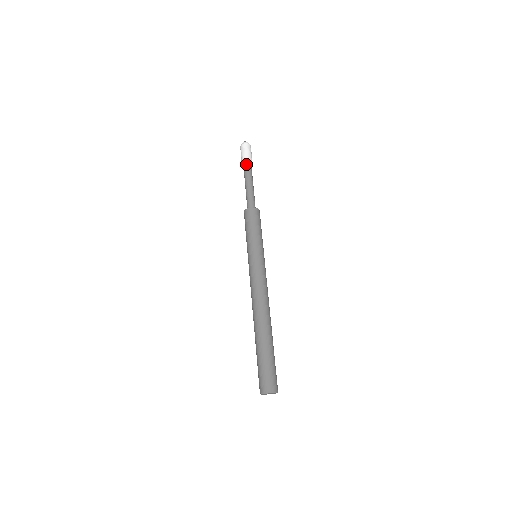
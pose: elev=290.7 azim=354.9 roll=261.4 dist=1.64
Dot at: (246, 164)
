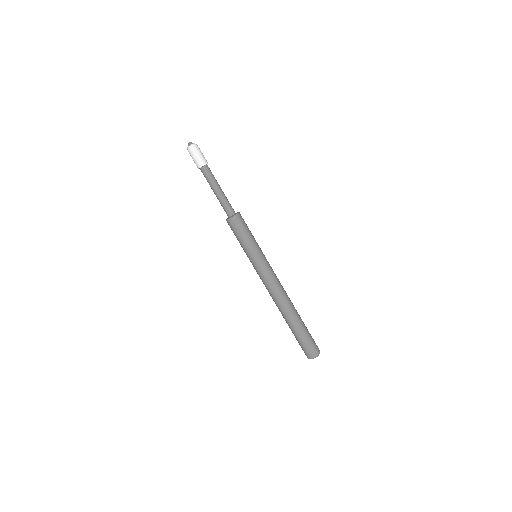
Dot at: (203, 171)
